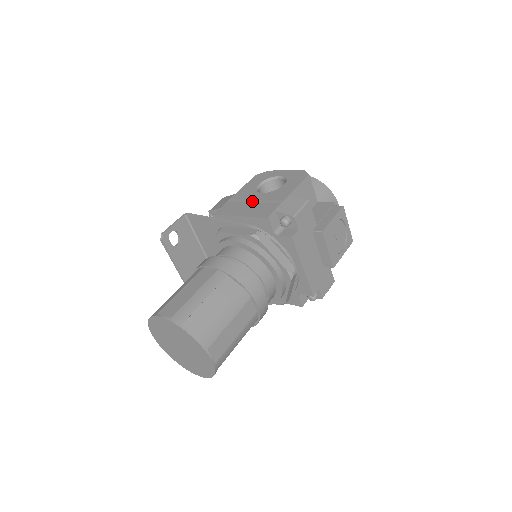
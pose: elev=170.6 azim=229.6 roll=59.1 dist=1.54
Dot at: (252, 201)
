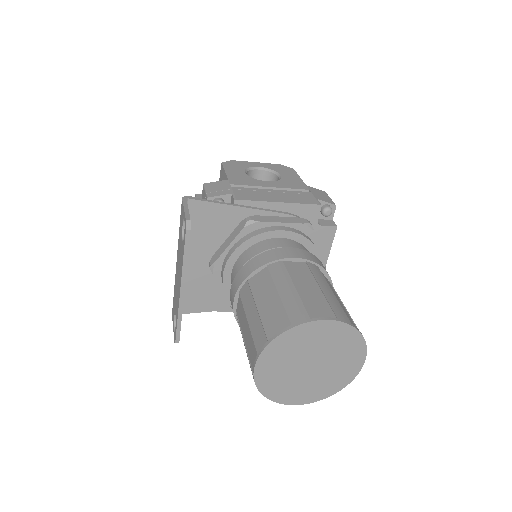
Dot at: occluded
